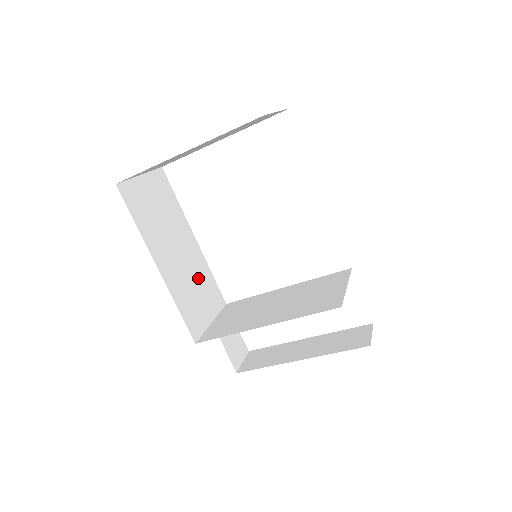
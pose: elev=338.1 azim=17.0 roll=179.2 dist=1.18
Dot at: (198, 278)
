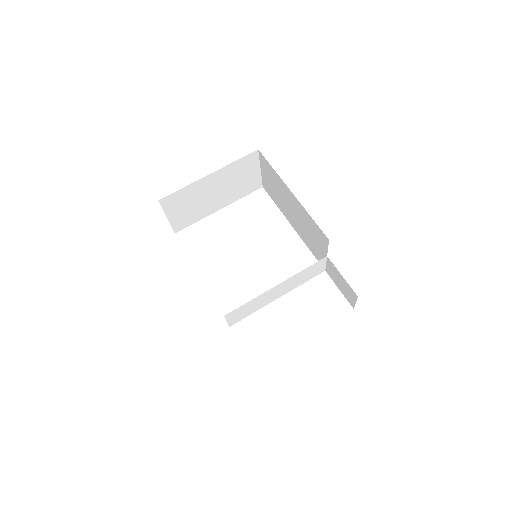
Dot at: occluded
